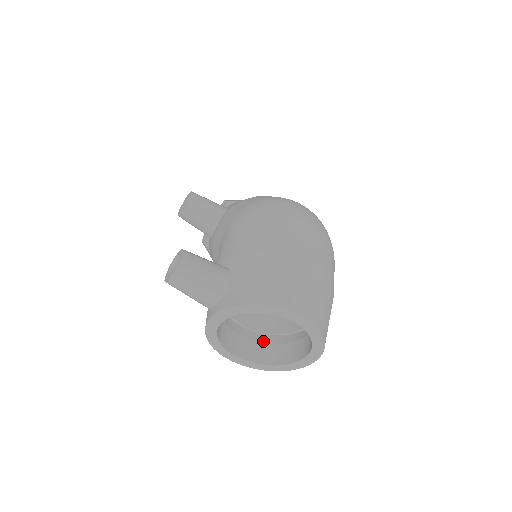
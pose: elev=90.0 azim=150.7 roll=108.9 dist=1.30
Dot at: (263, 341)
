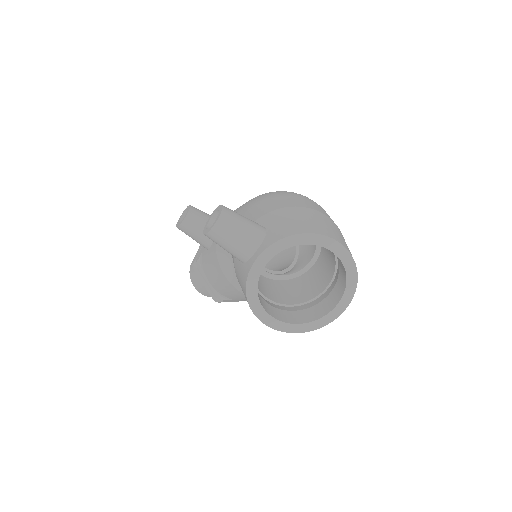
Dot at: (289, 310)
